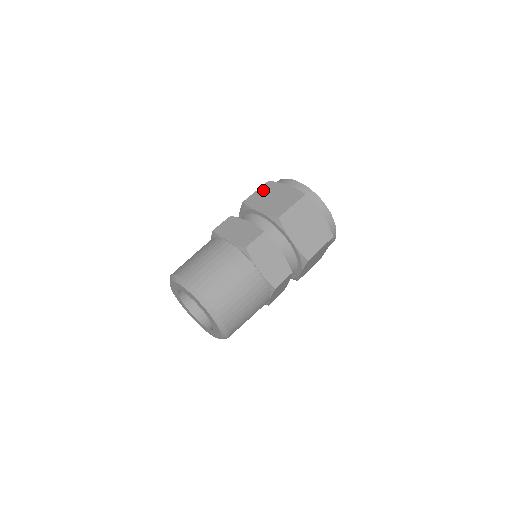
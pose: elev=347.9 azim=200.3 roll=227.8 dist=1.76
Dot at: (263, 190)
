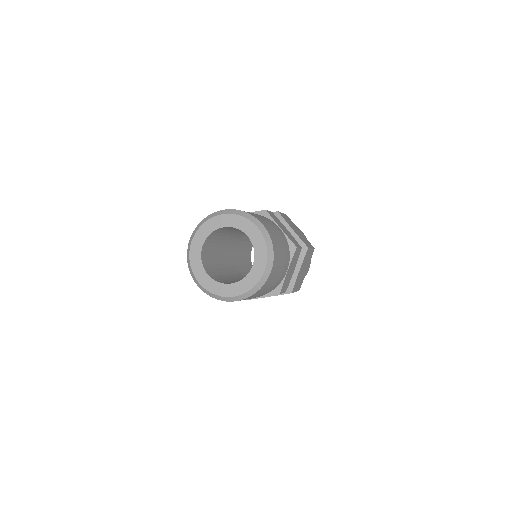
Dot at: occluded
